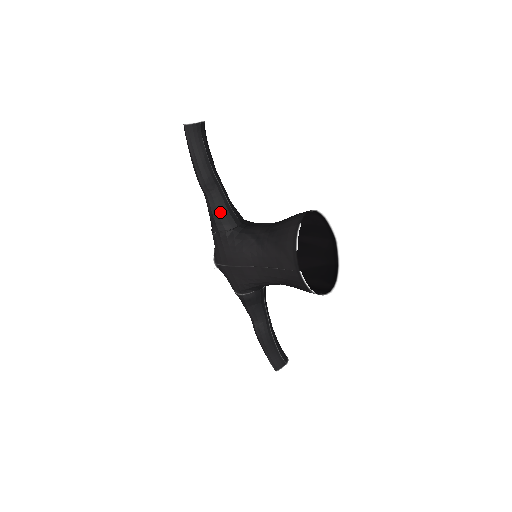
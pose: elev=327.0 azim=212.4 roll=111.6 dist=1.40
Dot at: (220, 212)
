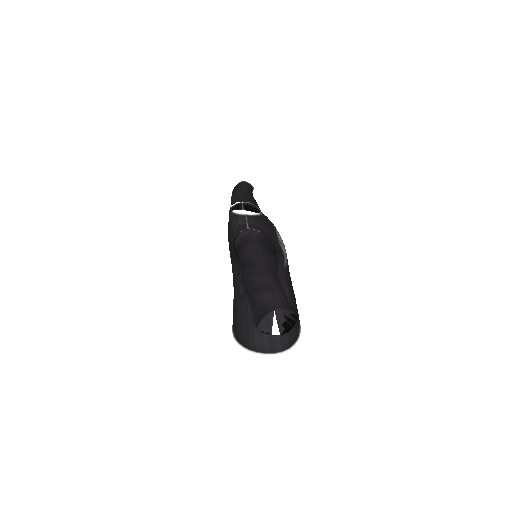
Dot at: occluded
